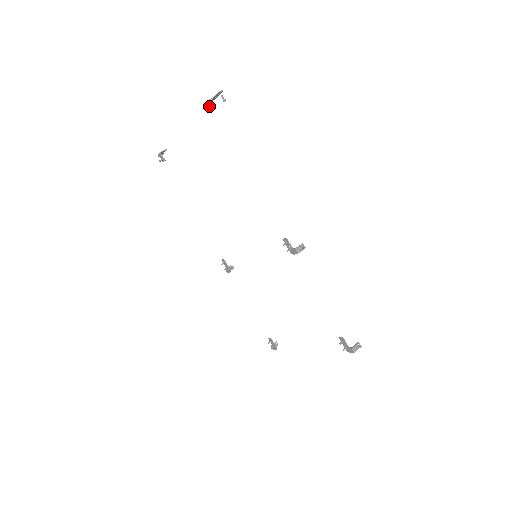
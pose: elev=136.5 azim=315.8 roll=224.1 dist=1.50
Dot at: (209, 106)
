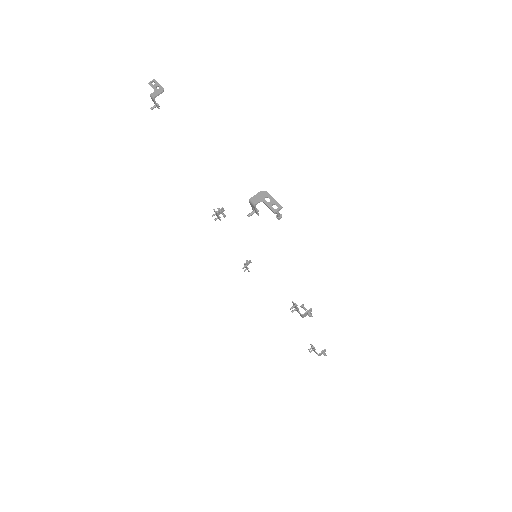
Dot at: (253, 208)
